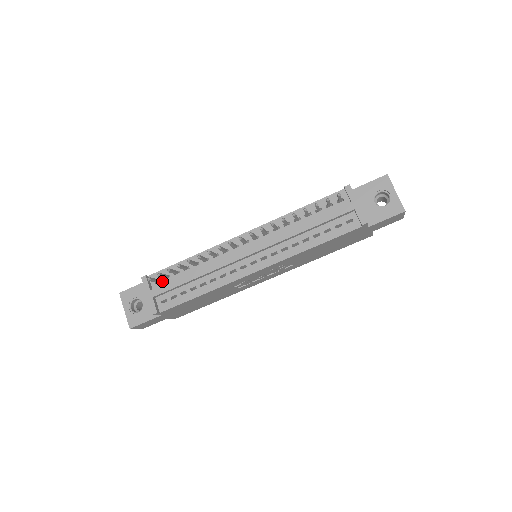
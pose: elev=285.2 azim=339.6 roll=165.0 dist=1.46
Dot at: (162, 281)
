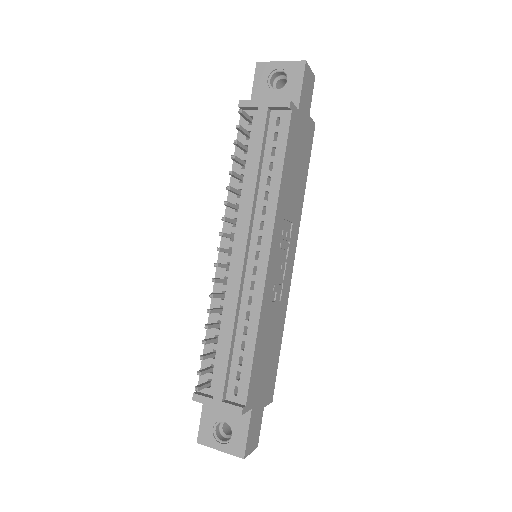
Dot at: (212, 378)
